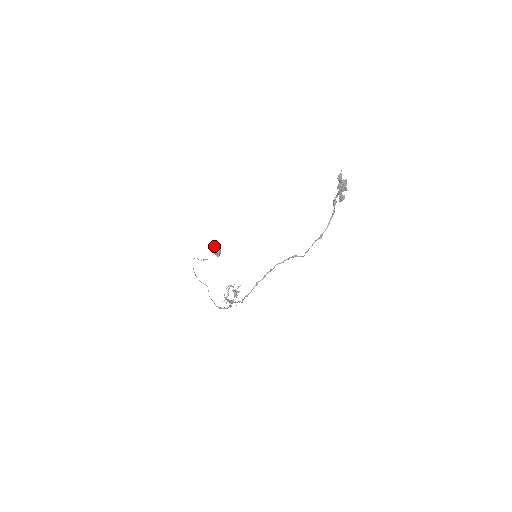
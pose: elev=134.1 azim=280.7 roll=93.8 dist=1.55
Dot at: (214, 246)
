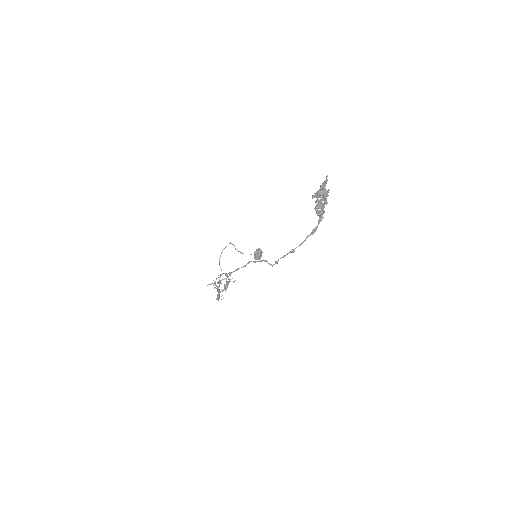
Dot at: (258, 248)
